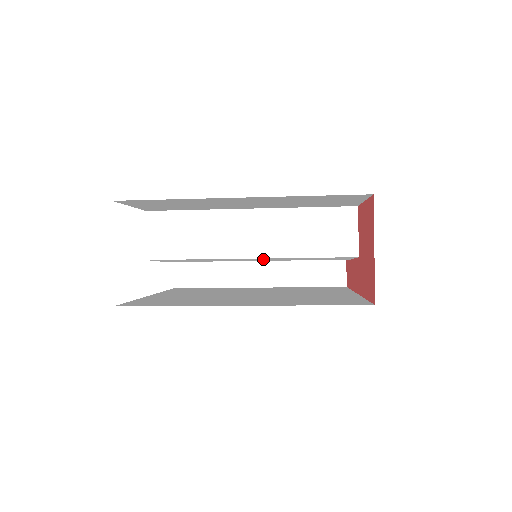
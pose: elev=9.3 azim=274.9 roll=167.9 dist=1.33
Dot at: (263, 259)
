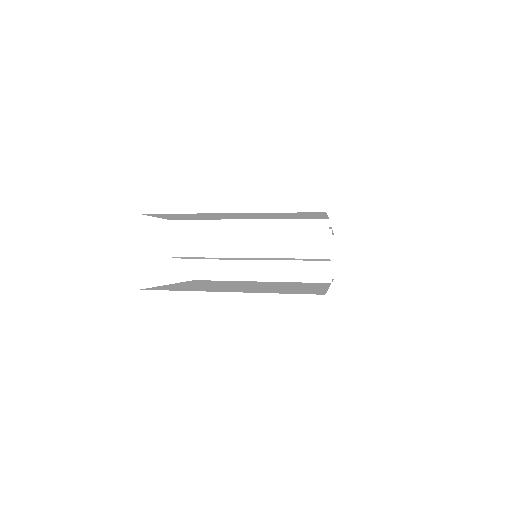
Dot at: occluded
